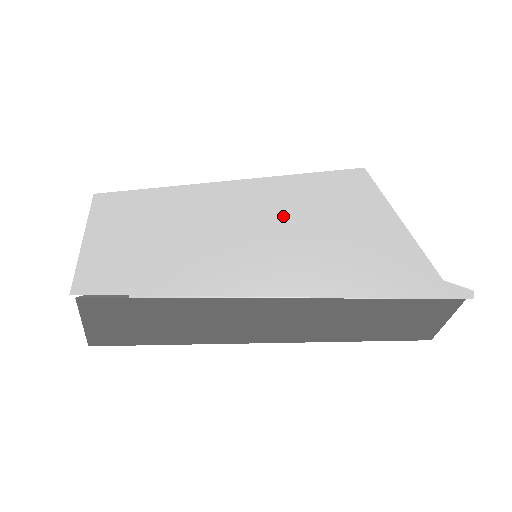
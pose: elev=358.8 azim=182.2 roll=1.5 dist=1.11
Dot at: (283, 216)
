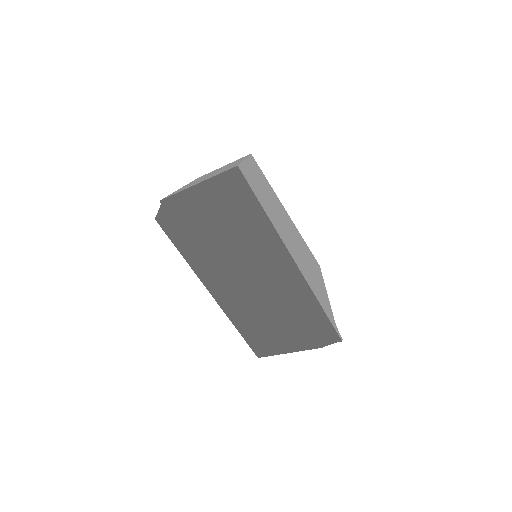
Dot at: (301, 246)
